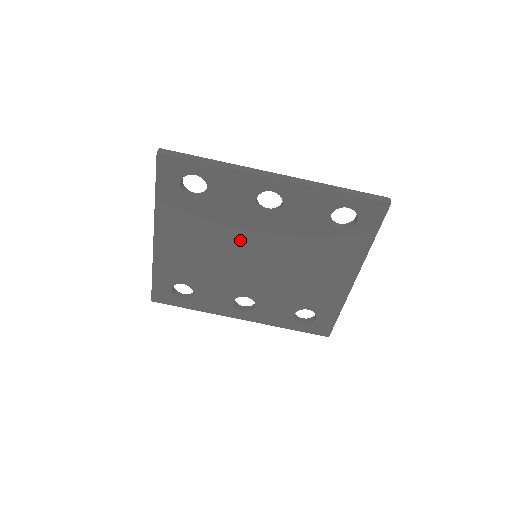
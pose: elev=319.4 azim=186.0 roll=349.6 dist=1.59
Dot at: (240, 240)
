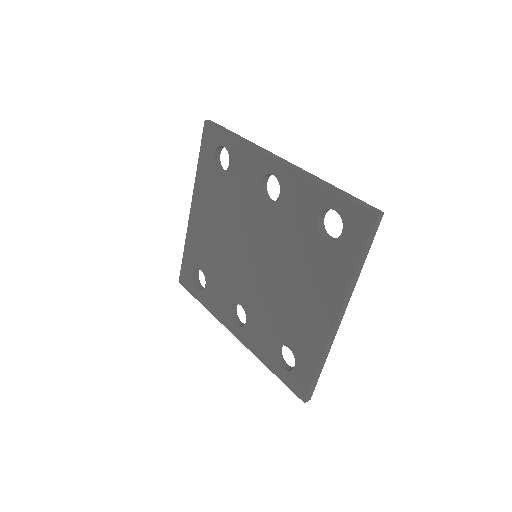
Dot at: (244, 229)
